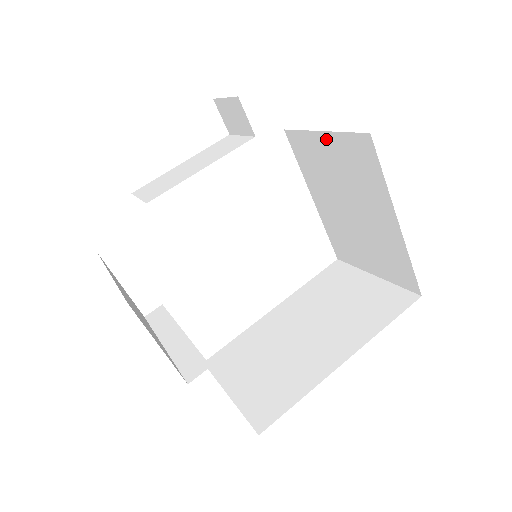
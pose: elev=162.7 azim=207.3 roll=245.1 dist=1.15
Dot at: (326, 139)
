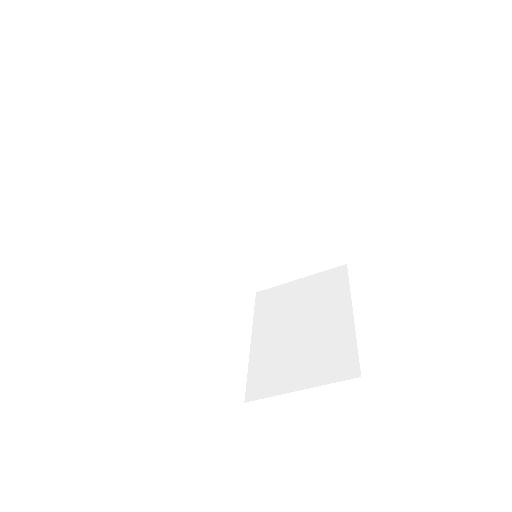
Dot at: (302, 282)
